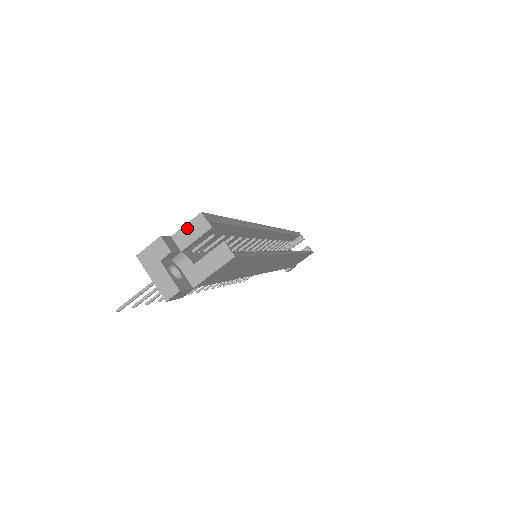
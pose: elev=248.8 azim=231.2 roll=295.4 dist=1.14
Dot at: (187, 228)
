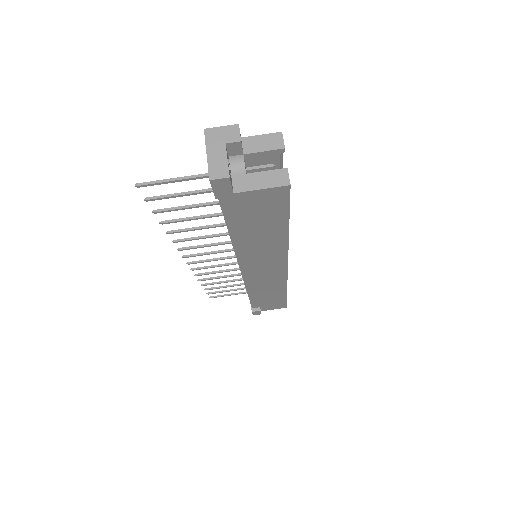
Dot at: (261, 138)
